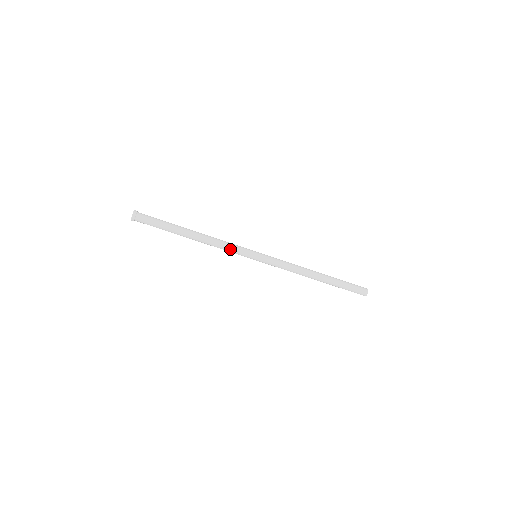
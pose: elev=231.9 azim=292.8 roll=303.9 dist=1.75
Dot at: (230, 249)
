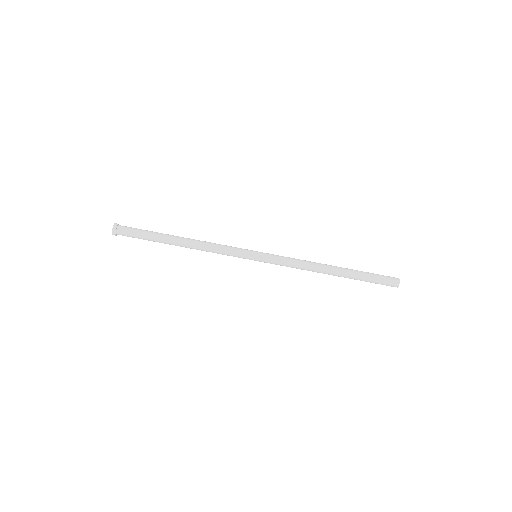
Dot at: (225, 247)
